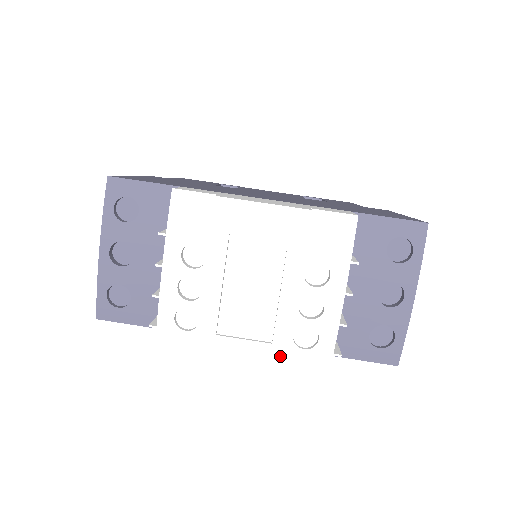
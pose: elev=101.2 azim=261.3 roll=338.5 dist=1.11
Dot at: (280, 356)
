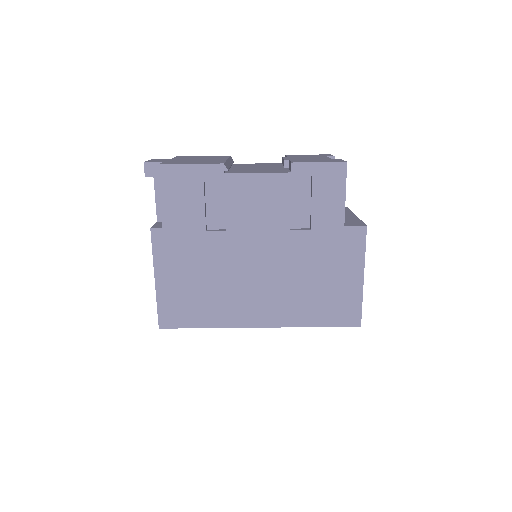
Dot at: occluded
